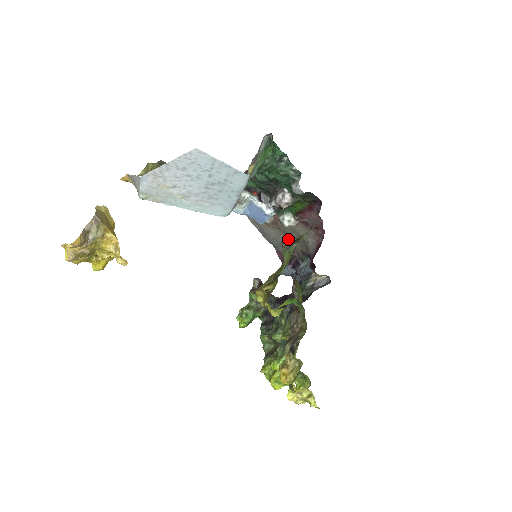
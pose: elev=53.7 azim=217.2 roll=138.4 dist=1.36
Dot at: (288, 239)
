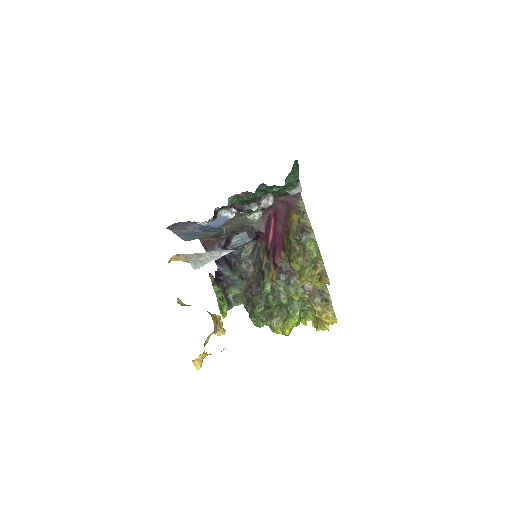
Dot at: (226, 228)
